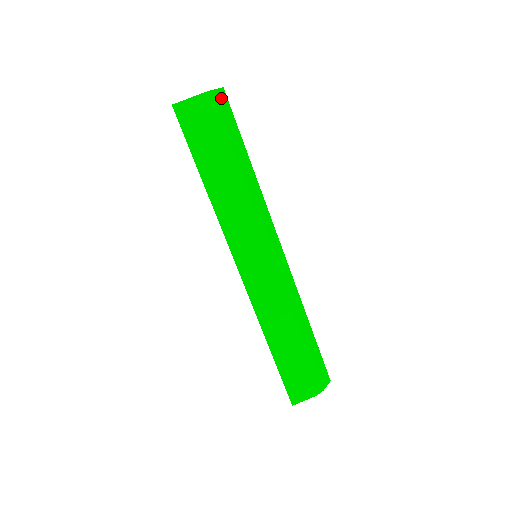
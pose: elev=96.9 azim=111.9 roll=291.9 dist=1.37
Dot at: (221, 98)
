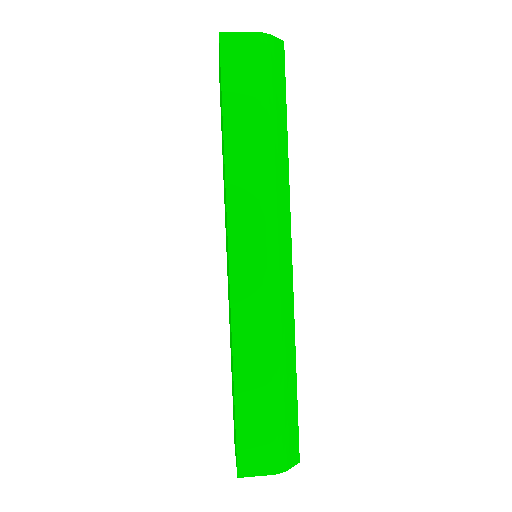
Dot at: (278, 50)
